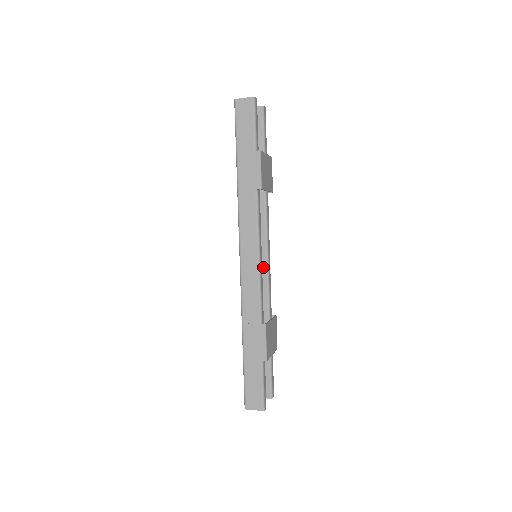
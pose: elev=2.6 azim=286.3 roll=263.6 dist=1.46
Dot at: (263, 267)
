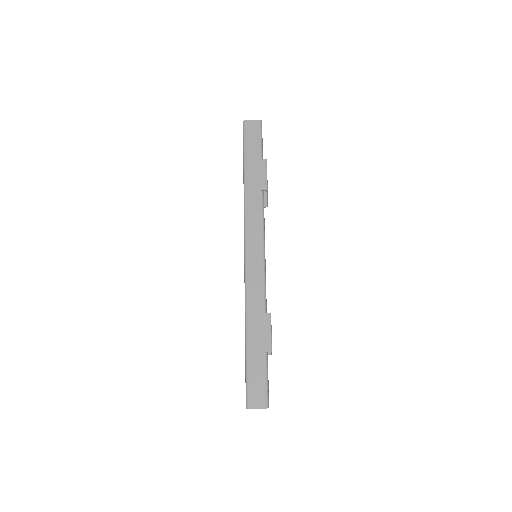
Dot at: occluded
